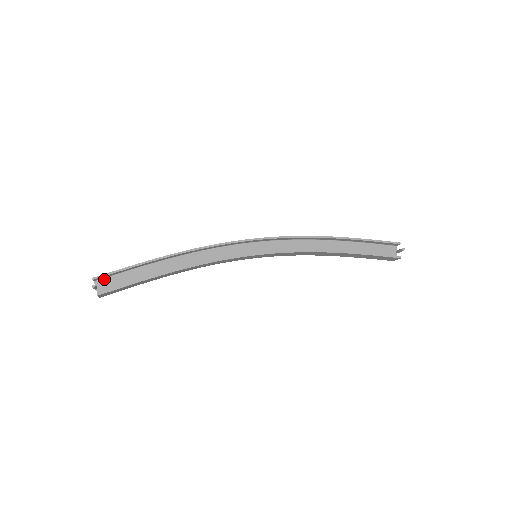
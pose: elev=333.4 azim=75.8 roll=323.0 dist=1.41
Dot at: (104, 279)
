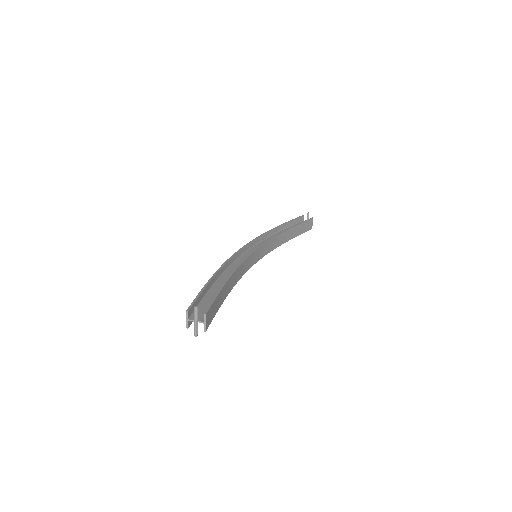
Dot at: (193, 314)
